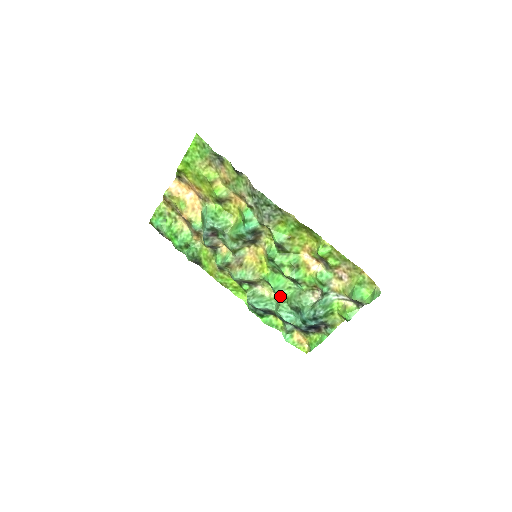
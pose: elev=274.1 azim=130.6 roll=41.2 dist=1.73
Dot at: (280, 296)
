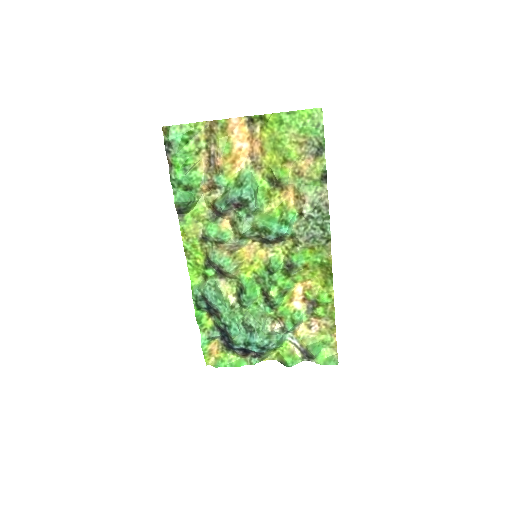
Dot at: (242, 306)
